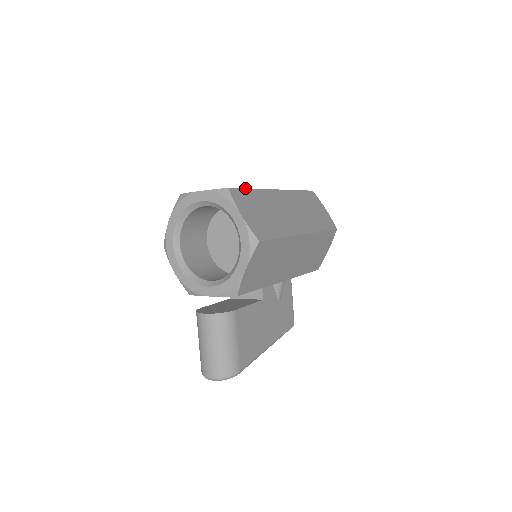
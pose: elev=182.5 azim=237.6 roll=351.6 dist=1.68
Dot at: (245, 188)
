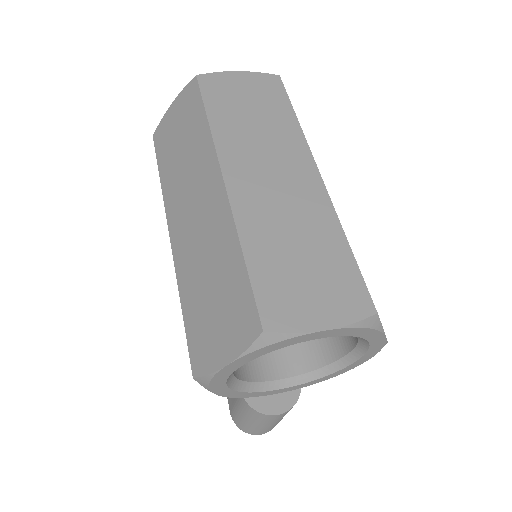
Dot at: occluded
